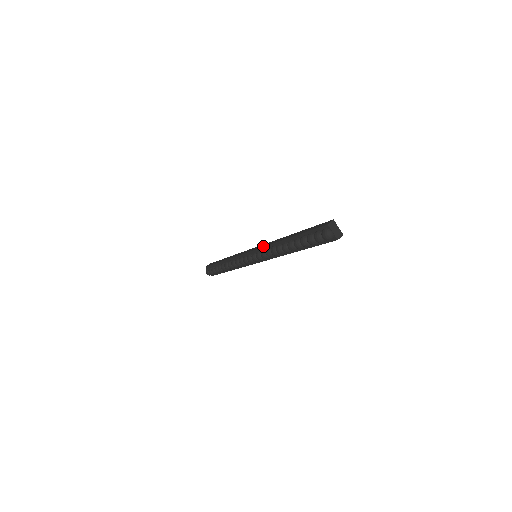
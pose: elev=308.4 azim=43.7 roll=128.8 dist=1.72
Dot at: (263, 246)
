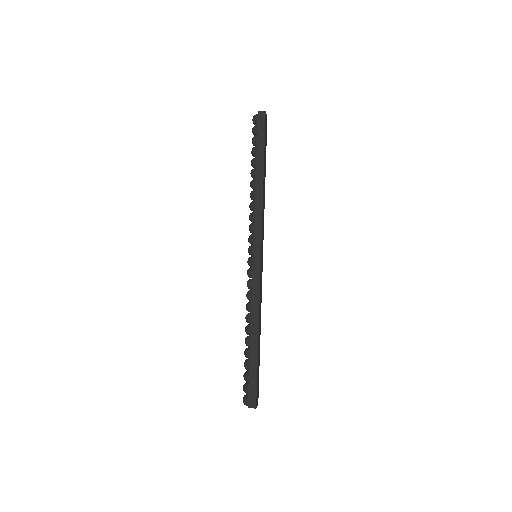
Dot at: occluded
